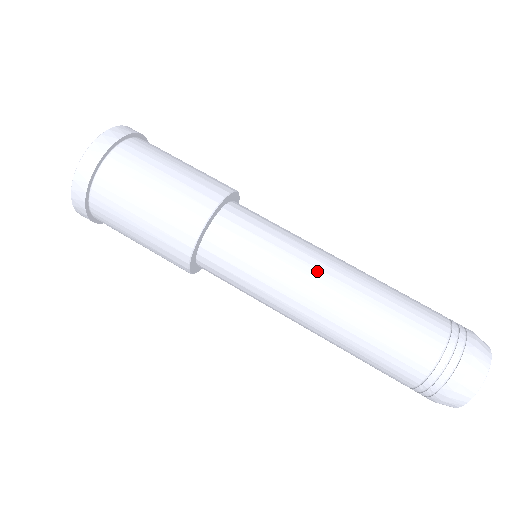
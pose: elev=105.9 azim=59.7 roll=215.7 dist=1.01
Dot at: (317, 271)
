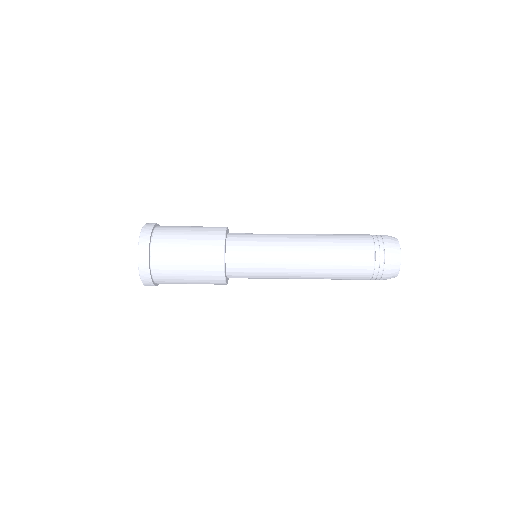
Dot at: (293, 248)
